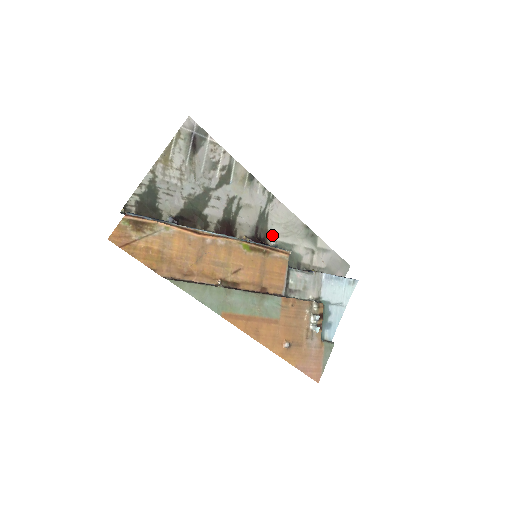
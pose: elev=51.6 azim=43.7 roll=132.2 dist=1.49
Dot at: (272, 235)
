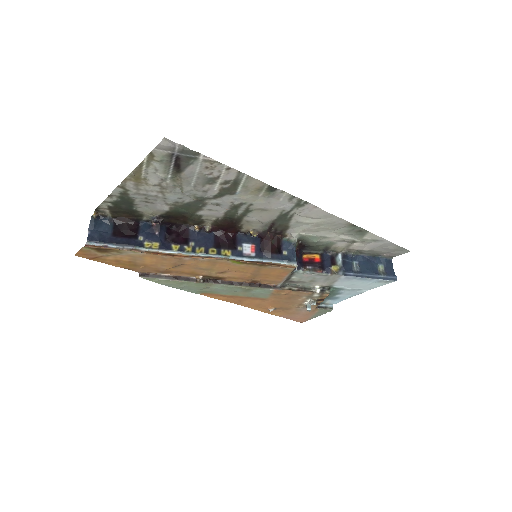
Dot at: (295, 228)
